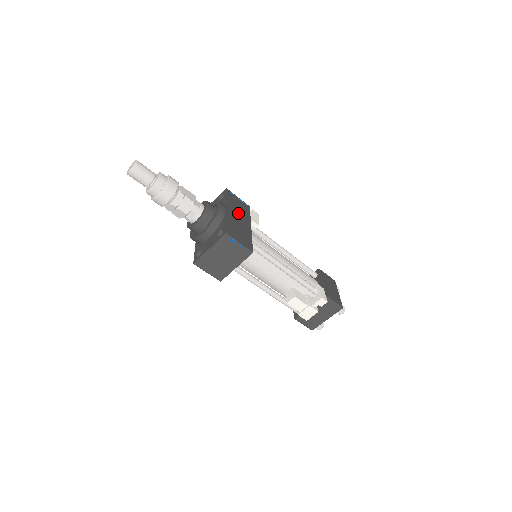
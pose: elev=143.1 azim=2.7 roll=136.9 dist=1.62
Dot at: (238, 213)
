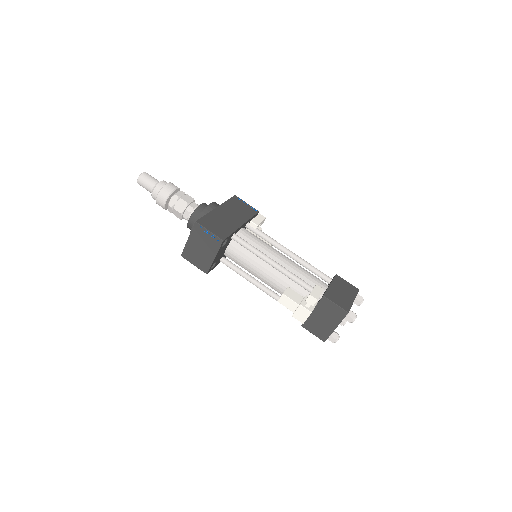
Dot at: (233, 213)
